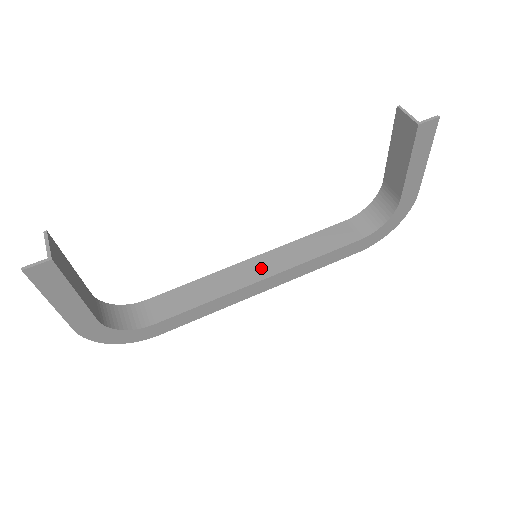
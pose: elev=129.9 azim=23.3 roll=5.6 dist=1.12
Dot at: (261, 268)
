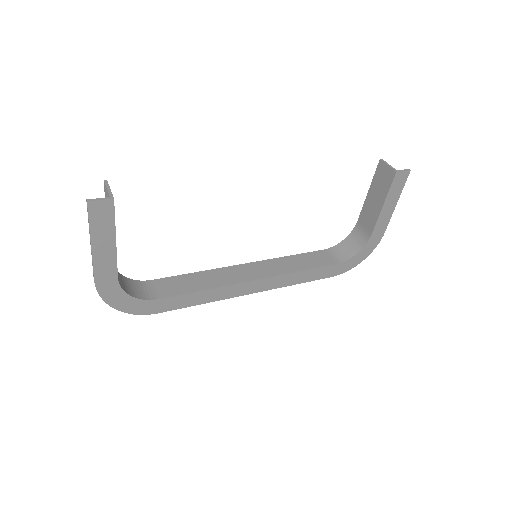
Dot at: (254, 271)
